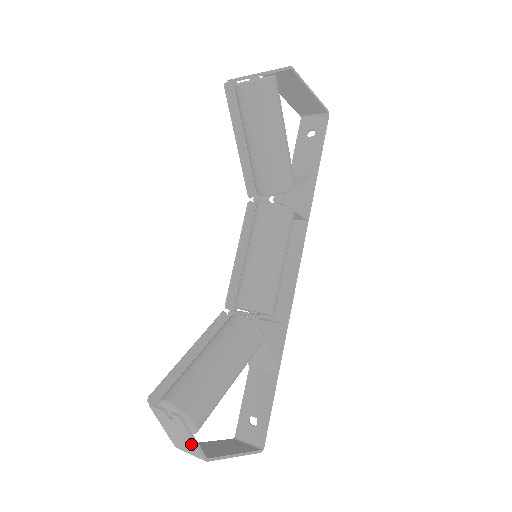
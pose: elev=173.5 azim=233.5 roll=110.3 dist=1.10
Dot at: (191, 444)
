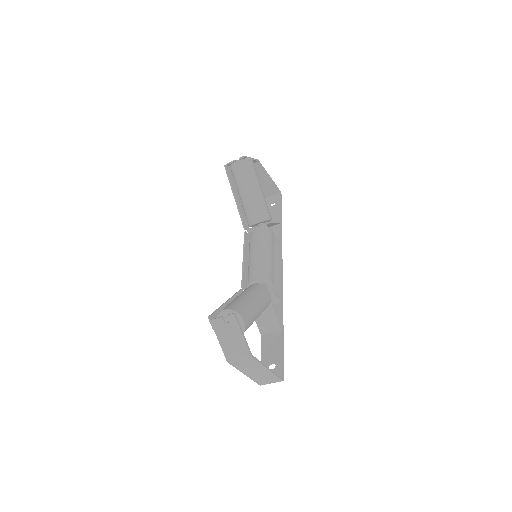
Dot at: (241, 342)
